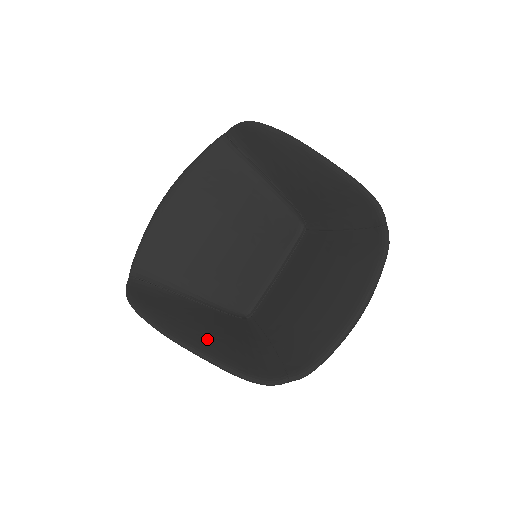
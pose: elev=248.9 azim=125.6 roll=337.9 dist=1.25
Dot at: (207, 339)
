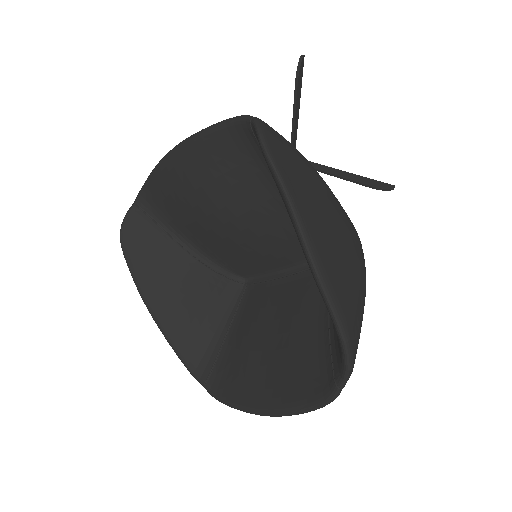
Dot at: (168, 305)
